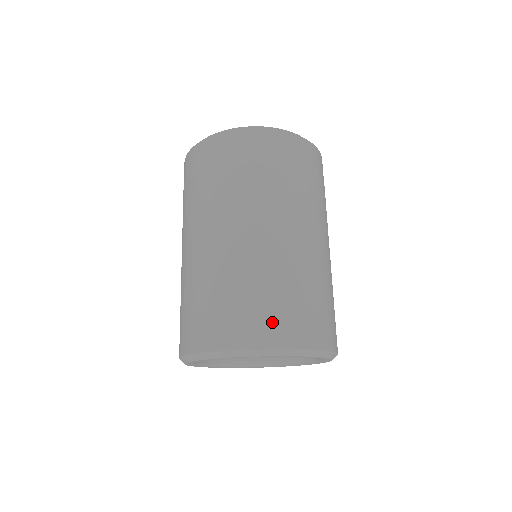
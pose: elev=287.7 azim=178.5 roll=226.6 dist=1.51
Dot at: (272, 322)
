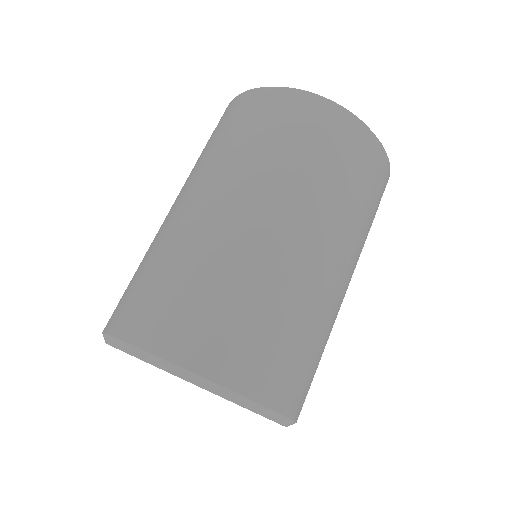
Dot at: (194, 330)
